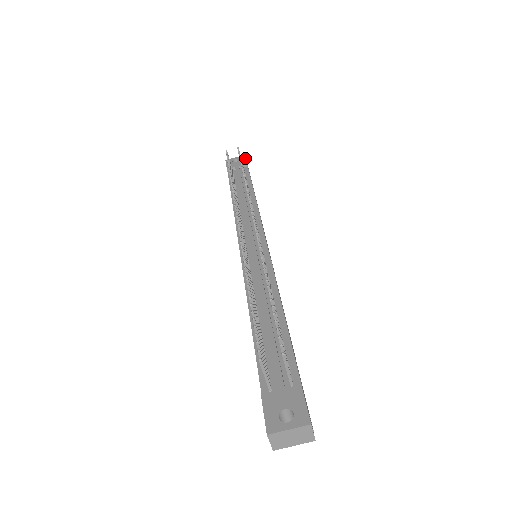
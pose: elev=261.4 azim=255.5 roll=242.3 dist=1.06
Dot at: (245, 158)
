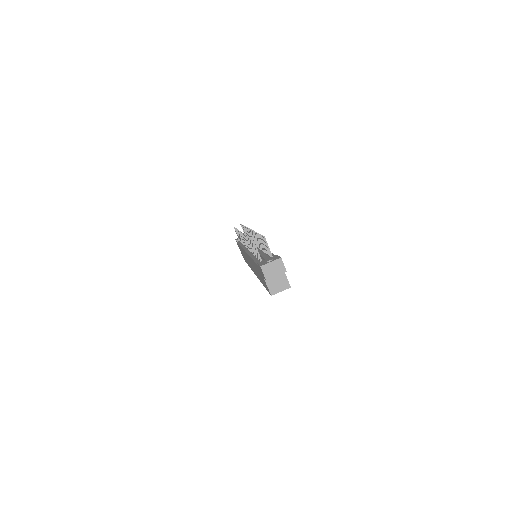
Dot at: occluded
